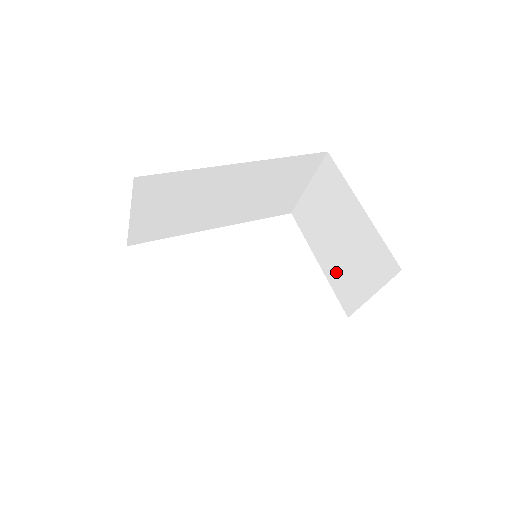
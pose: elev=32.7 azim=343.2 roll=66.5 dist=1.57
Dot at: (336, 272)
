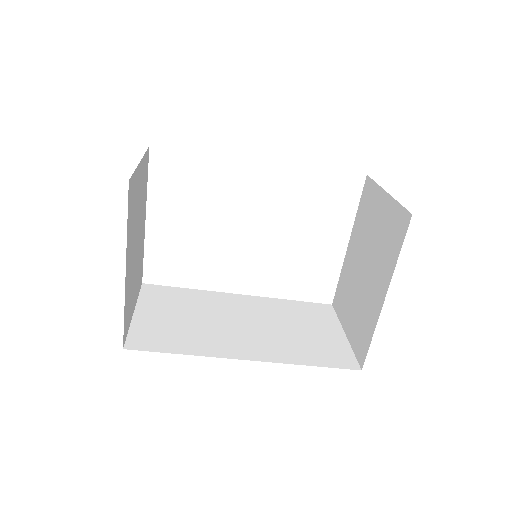
Dot at: (348, 276)
